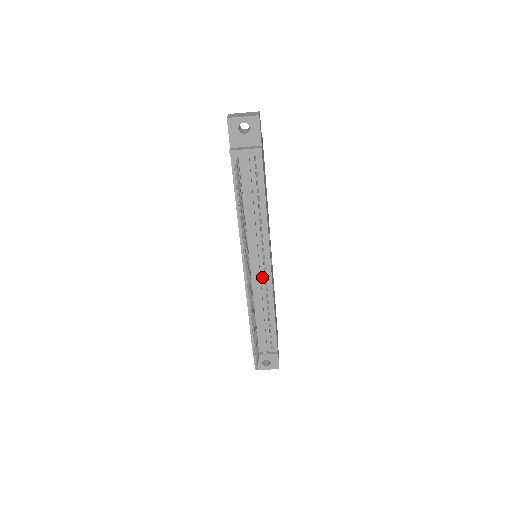
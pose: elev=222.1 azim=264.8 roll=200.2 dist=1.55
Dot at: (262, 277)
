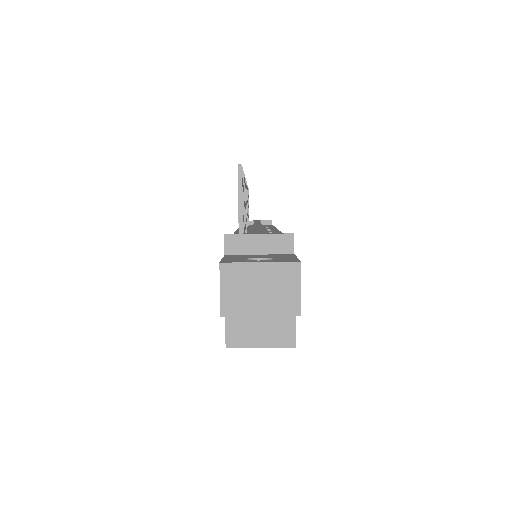
Dot at: occluded
